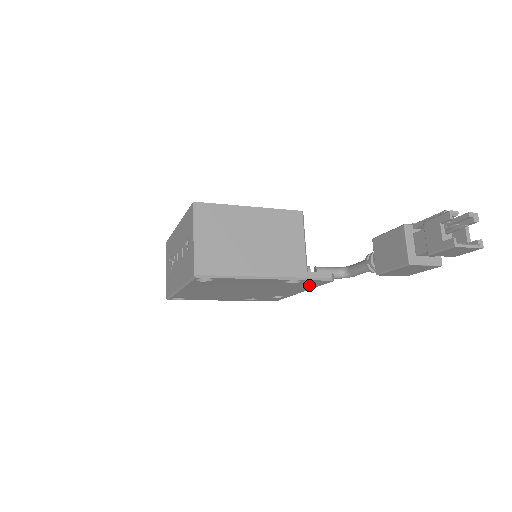
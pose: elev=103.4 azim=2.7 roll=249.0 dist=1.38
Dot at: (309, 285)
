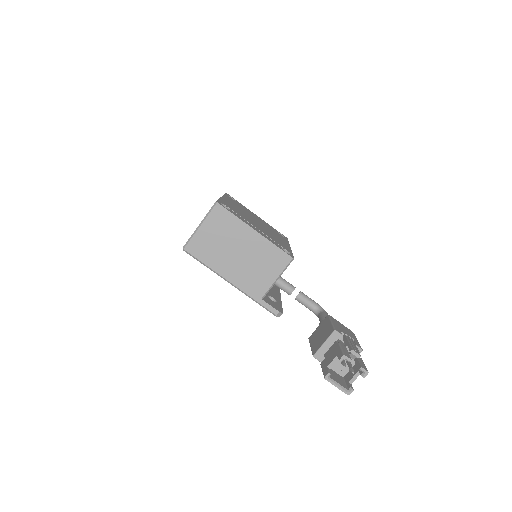
Dot at: occluded
